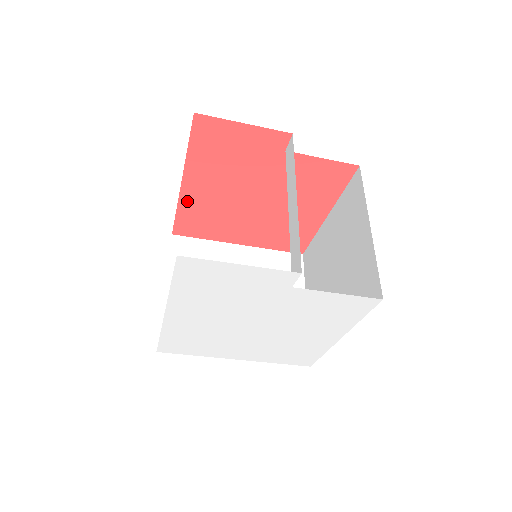
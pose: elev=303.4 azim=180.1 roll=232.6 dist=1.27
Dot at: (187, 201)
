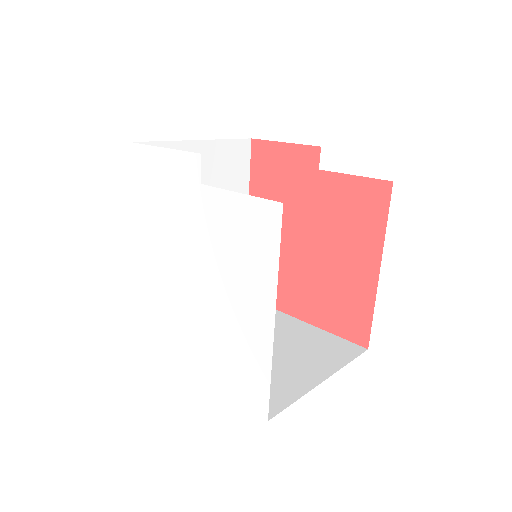
Dot at: occluded
